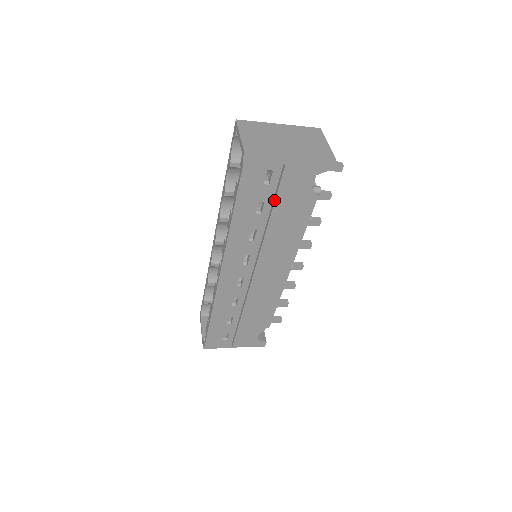
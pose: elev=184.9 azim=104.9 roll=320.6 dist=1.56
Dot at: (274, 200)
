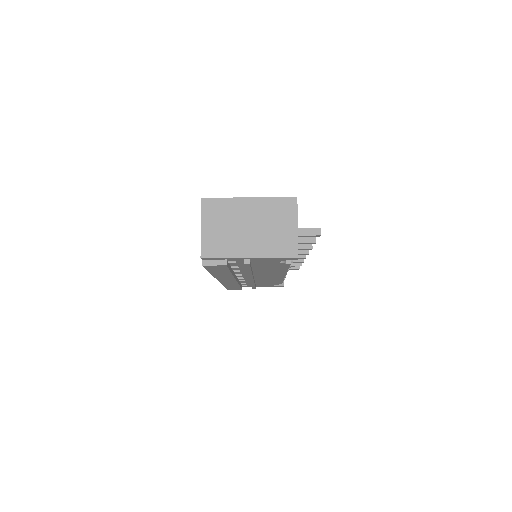
Dot at: occluded
